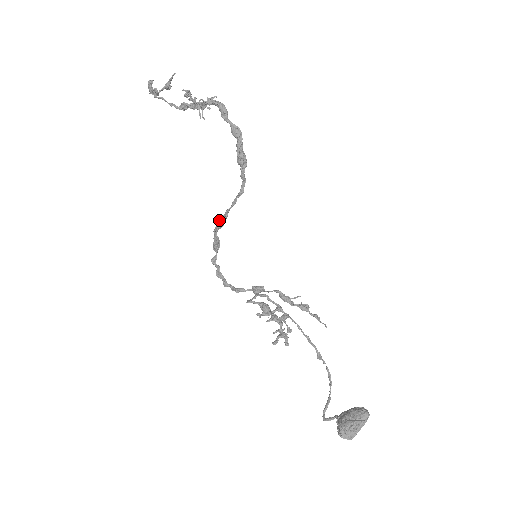
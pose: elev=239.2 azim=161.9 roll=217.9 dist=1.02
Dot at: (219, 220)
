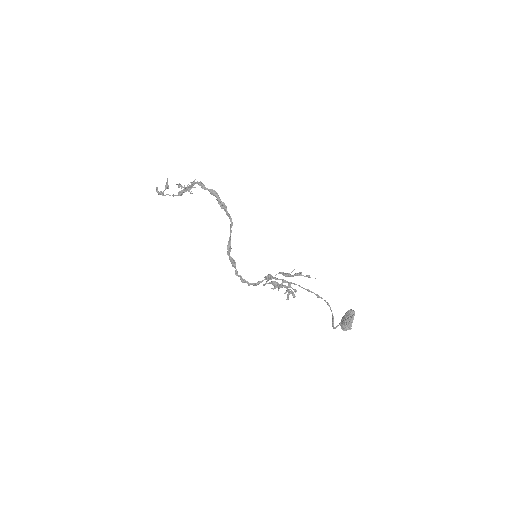
Dot at: (227, 246)
